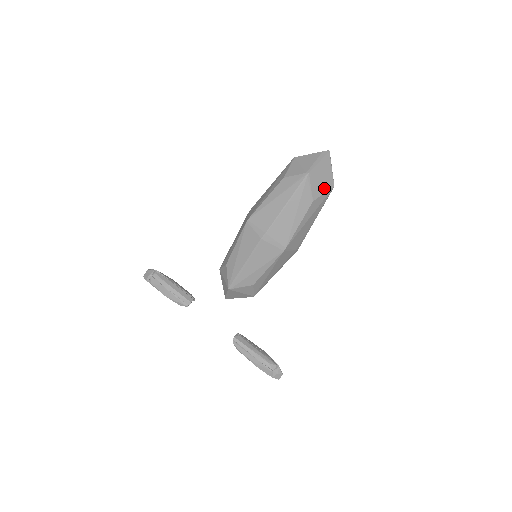
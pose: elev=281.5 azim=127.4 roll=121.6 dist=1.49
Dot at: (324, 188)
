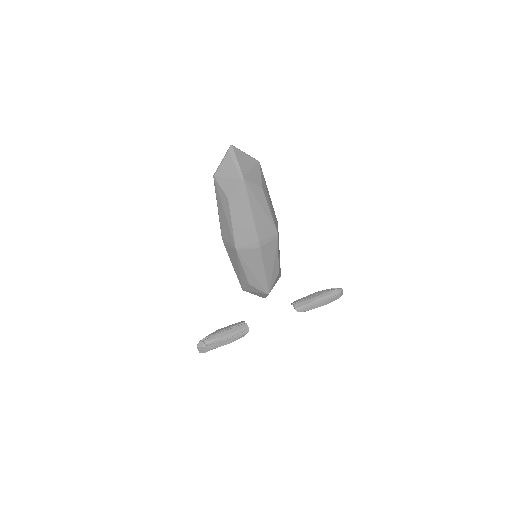
Dot at: (257, 172)
